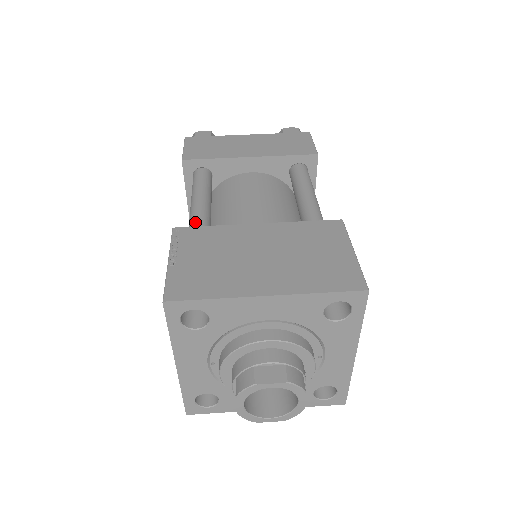
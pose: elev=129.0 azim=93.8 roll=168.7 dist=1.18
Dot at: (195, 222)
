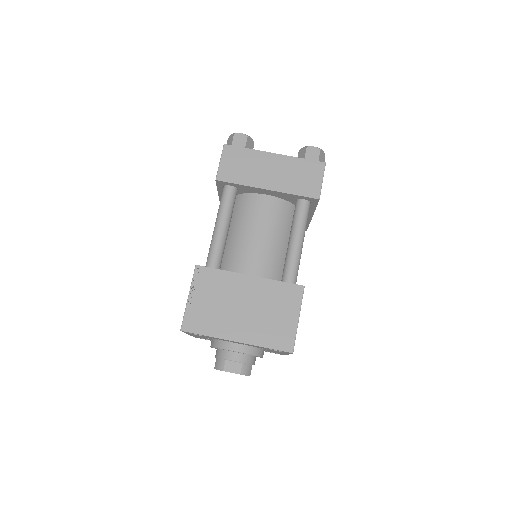
Dot at: (213, 253)
